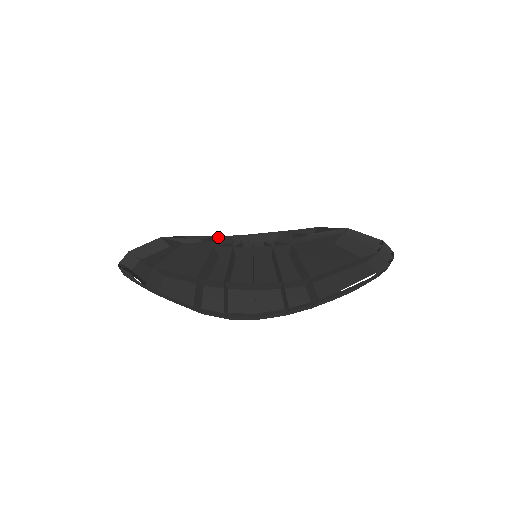
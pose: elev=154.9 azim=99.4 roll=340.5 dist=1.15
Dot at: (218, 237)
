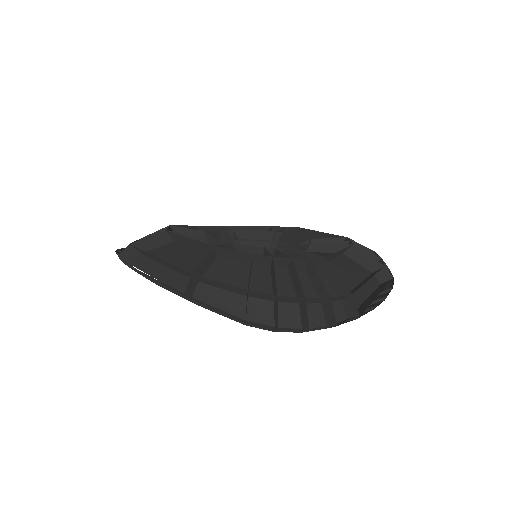
Dot at: (209, 231)
